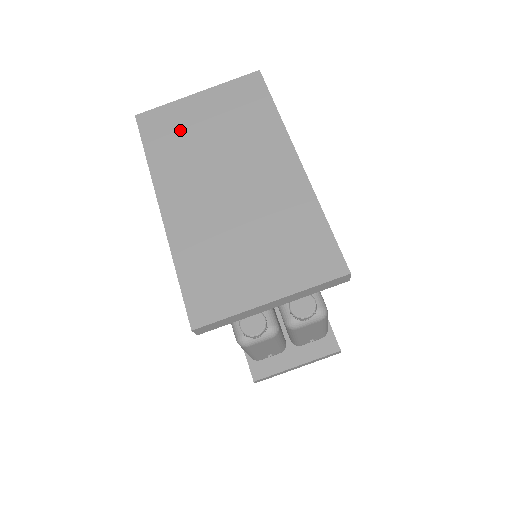
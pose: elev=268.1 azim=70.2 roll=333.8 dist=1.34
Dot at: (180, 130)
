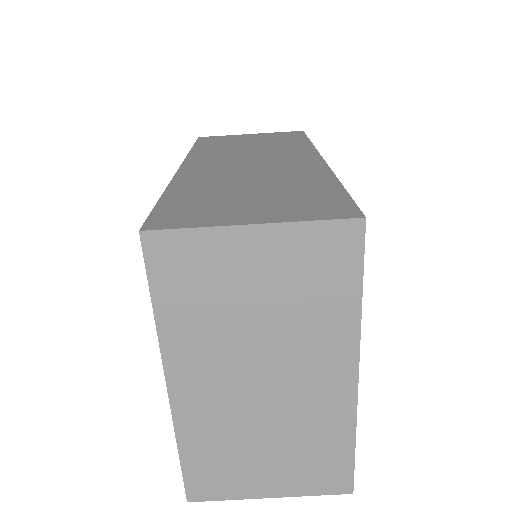
Dot at: (211, 285)
